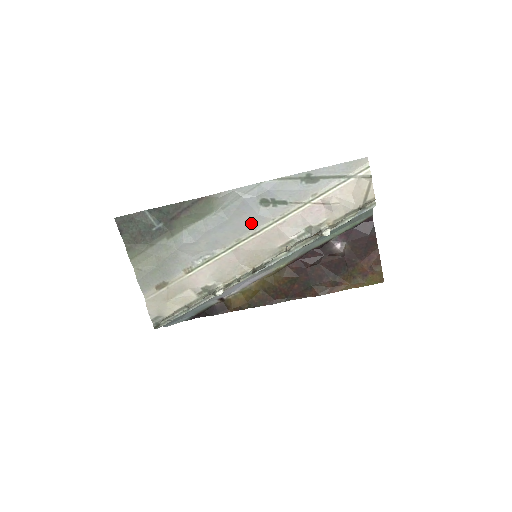
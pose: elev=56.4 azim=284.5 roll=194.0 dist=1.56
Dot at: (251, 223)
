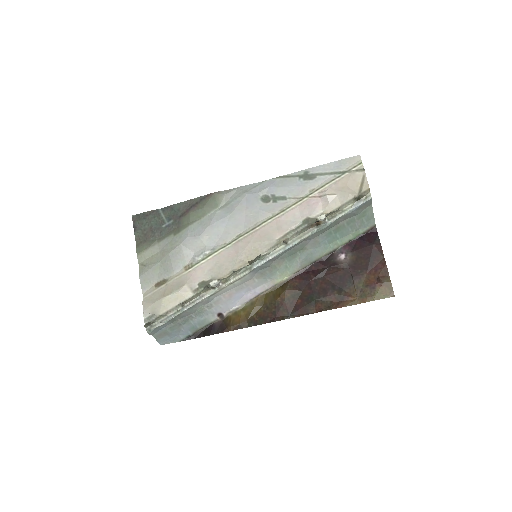
Dot at: (252, 218)
